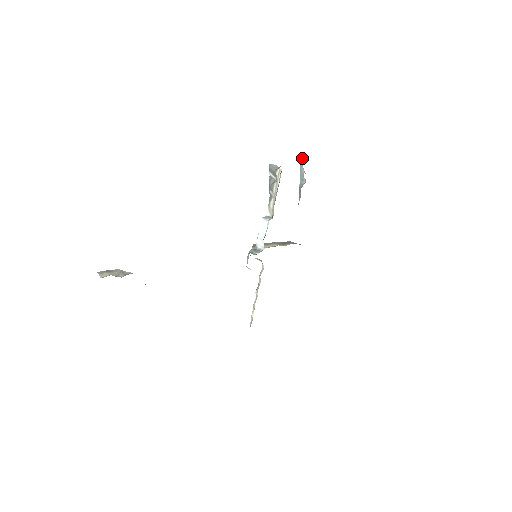
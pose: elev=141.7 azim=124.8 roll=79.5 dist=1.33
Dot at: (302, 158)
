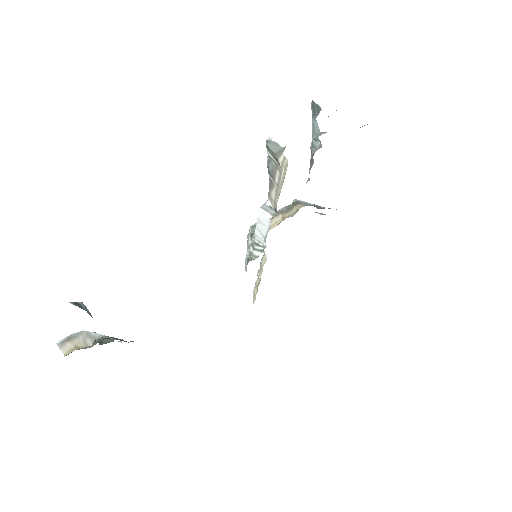
Dot at: (315, 109)
